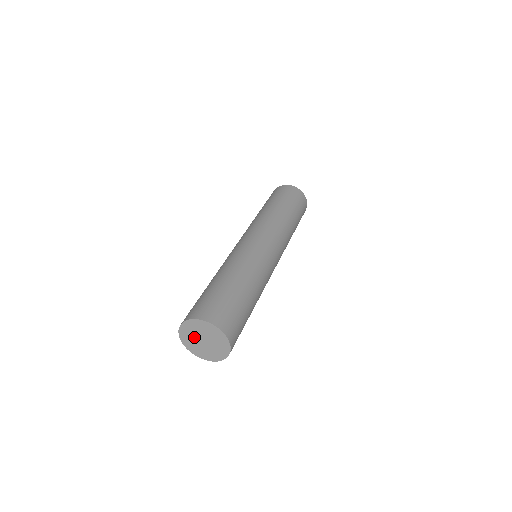
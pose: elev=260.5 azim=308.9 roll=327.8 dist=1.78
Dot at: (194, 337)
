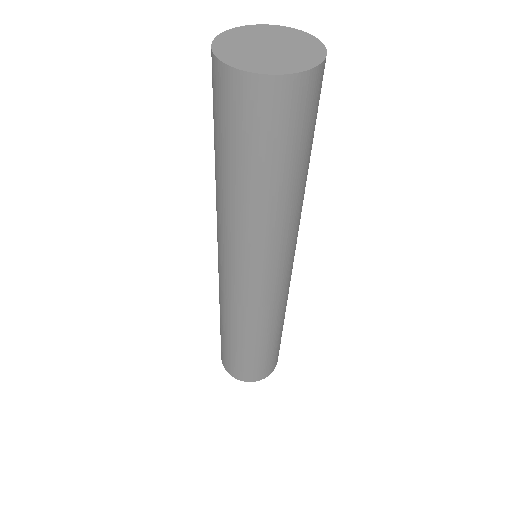
Dot at: (246, 46)
